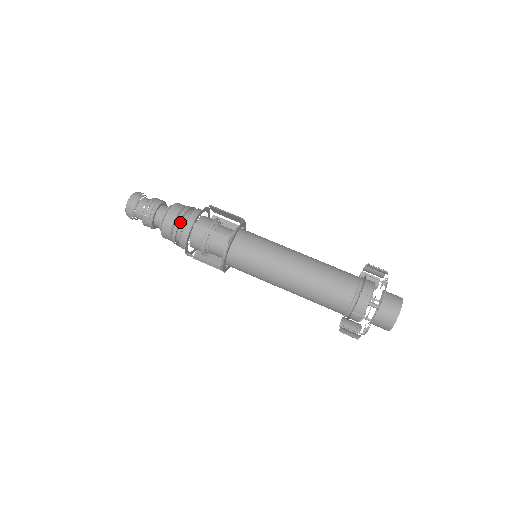
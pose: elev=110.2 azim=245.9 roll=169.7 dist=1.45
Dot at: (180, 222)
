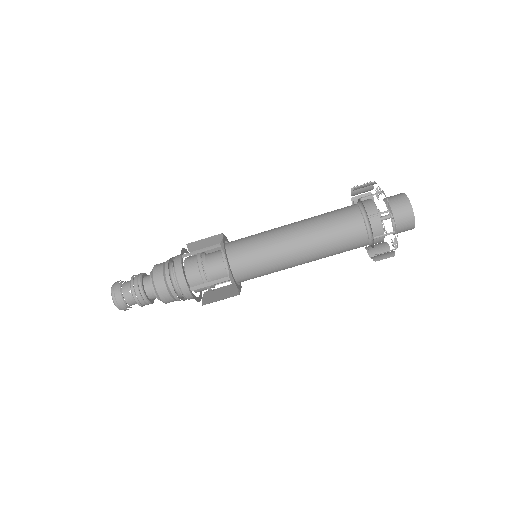
Dot at: (181, 298)
